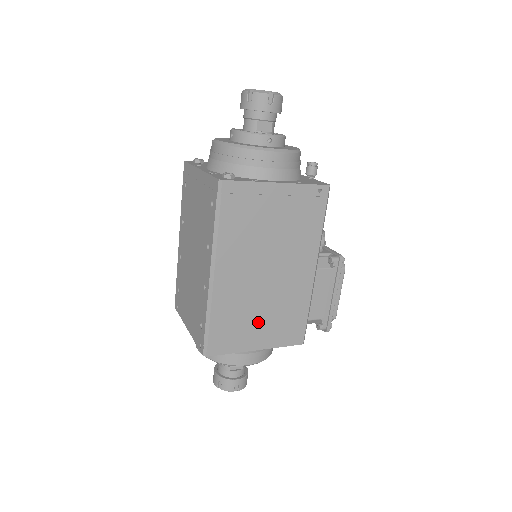
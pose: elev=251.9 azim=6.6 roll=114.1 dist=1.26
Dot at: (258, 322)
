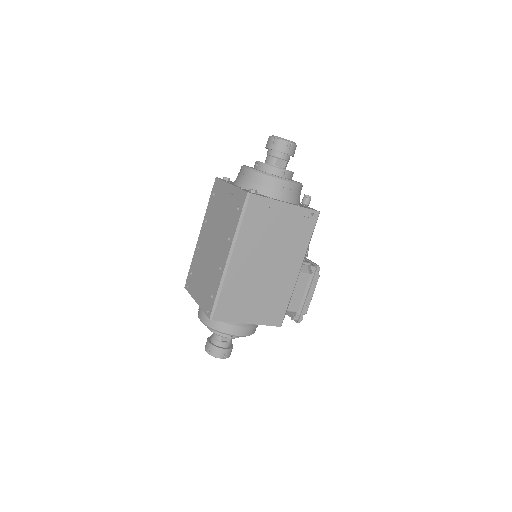
Dot at: (253, 302)
